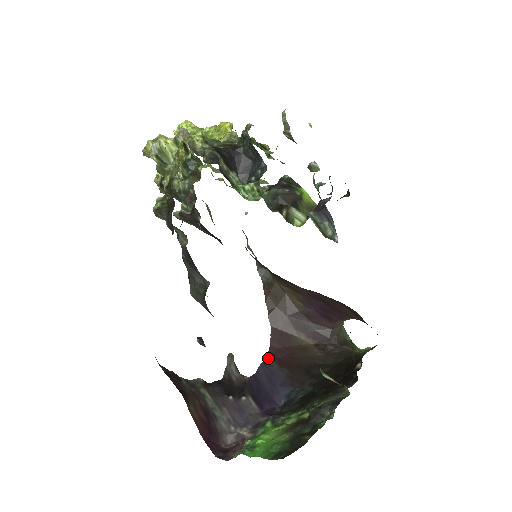
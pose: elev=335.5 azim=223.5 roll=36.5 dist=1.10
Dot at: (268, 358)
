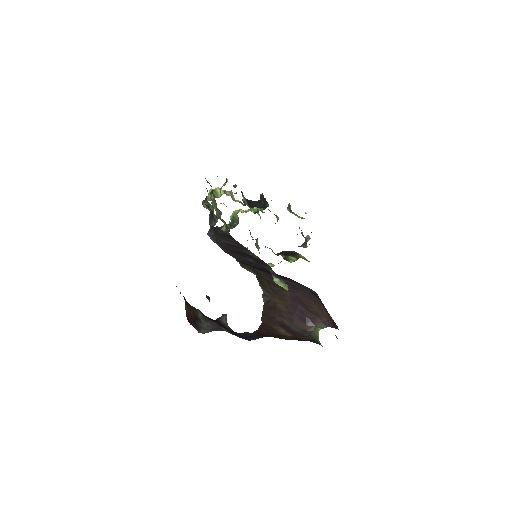
Dot at: (253, 333)
